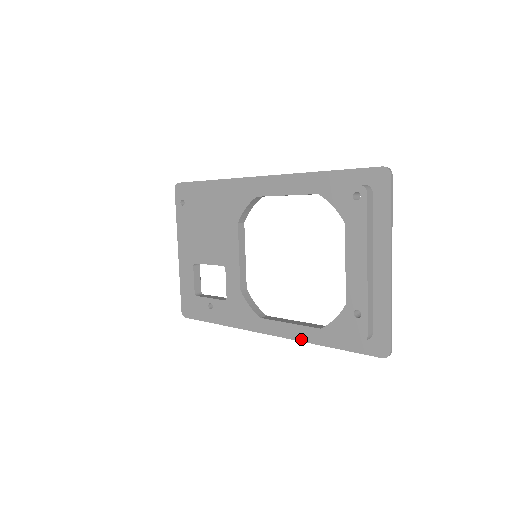
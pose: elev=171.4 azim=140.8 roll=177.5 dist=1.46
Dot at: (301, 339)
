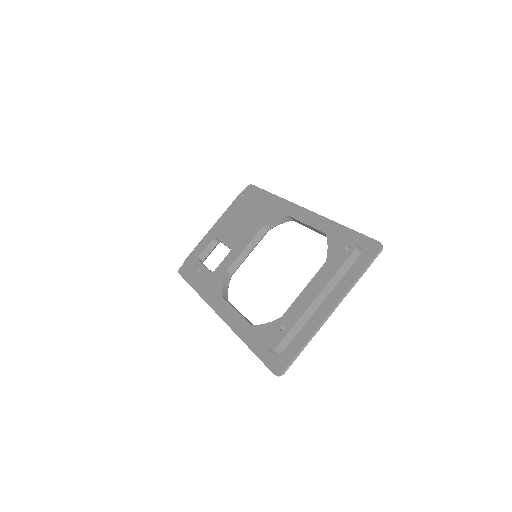
Dot at: (235, 330)
